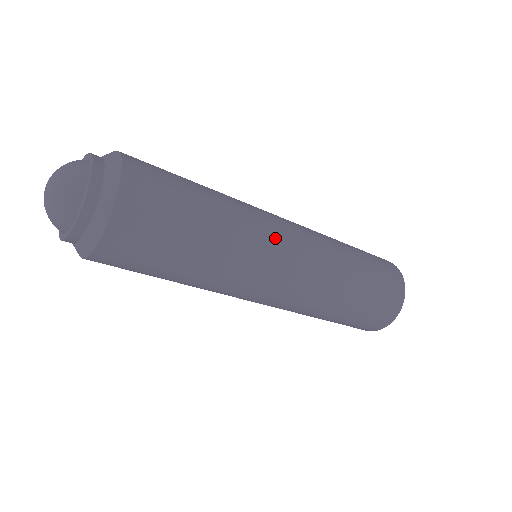
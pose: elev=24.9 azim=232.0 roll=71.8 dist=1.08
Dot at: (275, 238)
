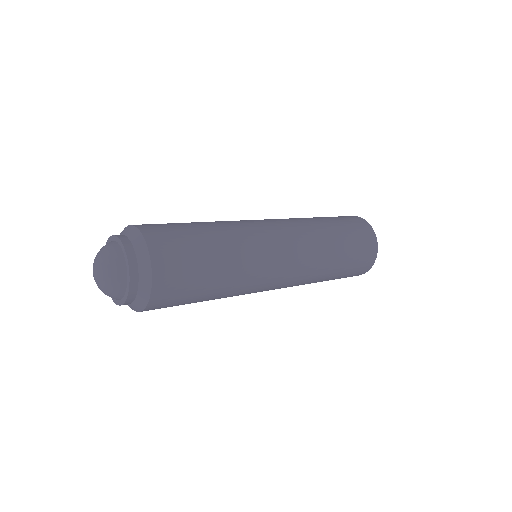
Dot at: (270, 271)
